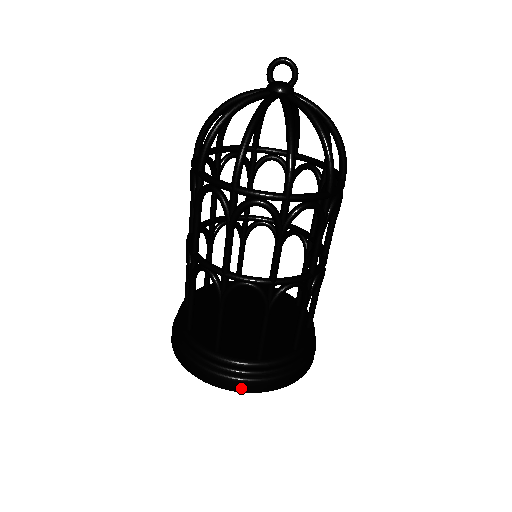
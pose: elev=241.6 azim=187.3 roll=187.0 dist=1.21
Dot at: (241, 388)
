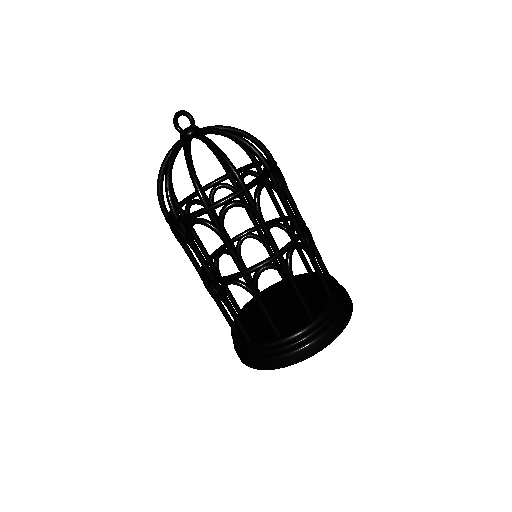
Dot at: (276, 365)
